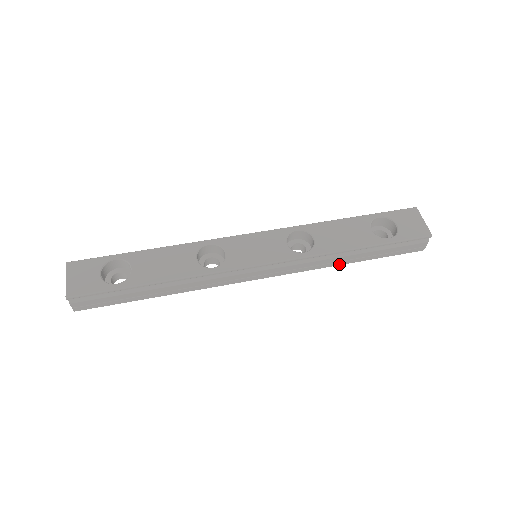
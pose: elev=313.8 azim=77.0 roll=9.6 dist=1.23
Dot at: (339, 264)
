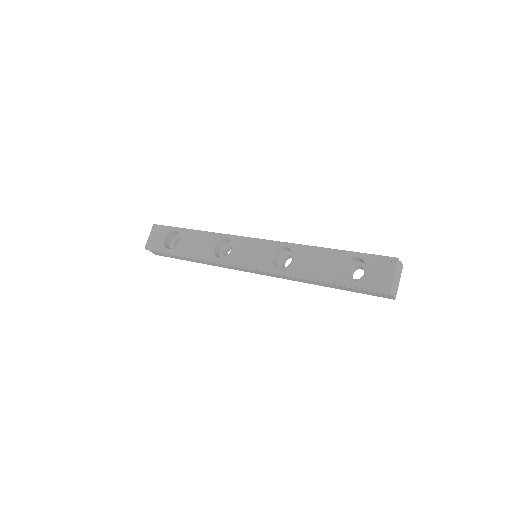
Dot at: (314, 284)
